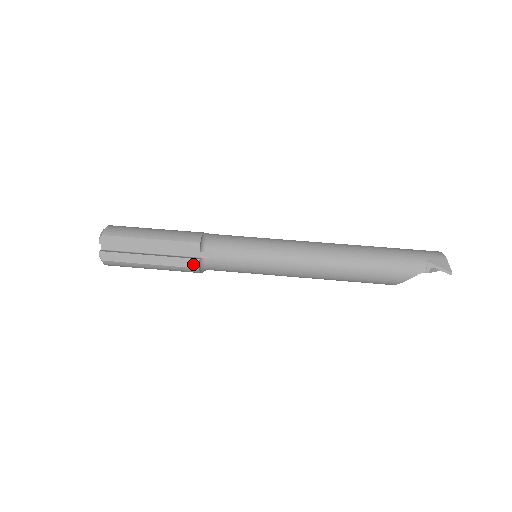
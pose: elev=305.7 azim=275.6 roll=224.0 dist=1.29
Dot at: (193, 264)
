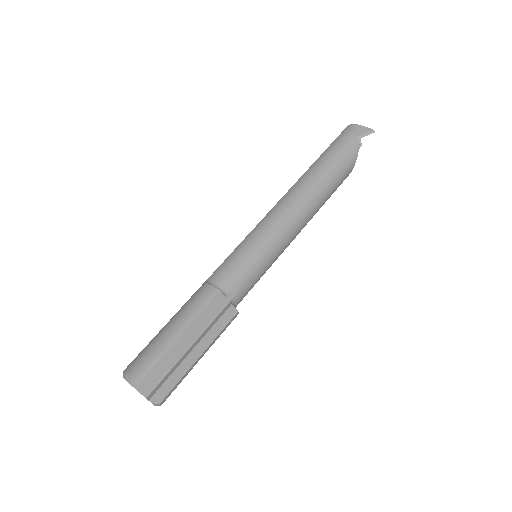
Dot at: (231, 314)
